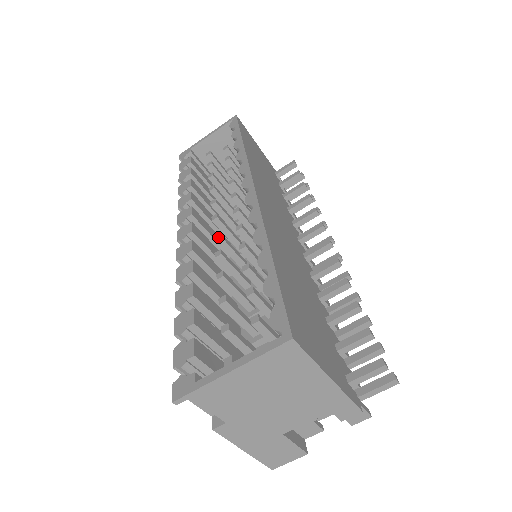
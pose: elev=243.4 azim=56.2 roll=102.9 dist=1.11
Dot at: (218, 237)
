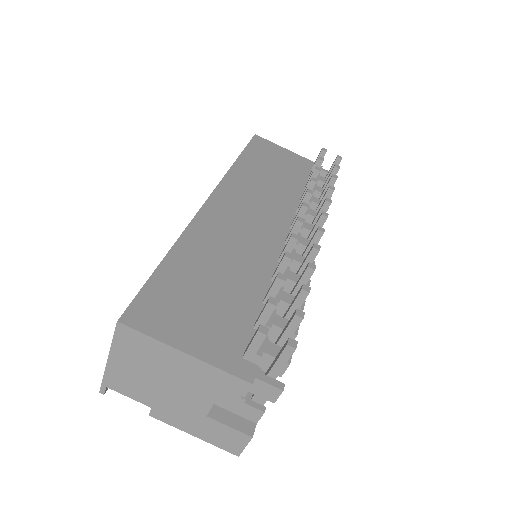
Dot at: occluded
